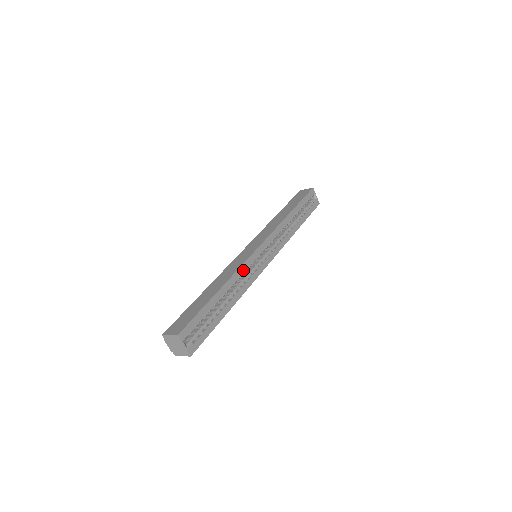
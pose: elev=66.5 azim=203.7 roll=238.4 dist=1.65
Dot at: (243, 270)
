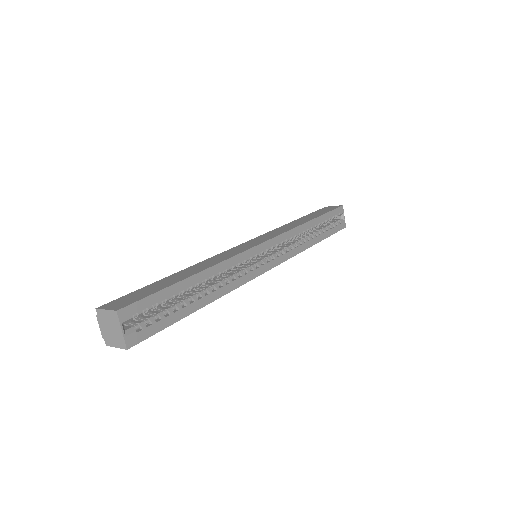
Dot at: (235, 262)
